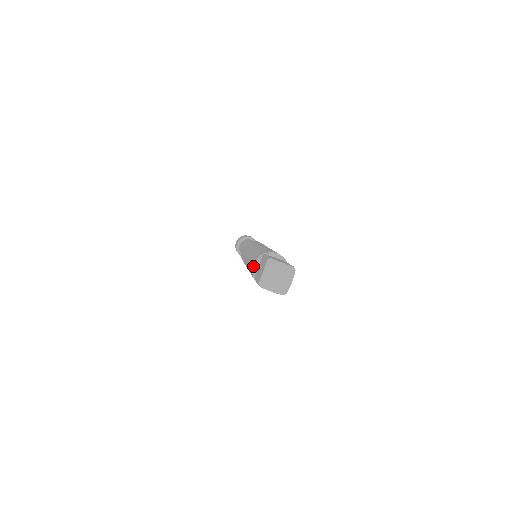
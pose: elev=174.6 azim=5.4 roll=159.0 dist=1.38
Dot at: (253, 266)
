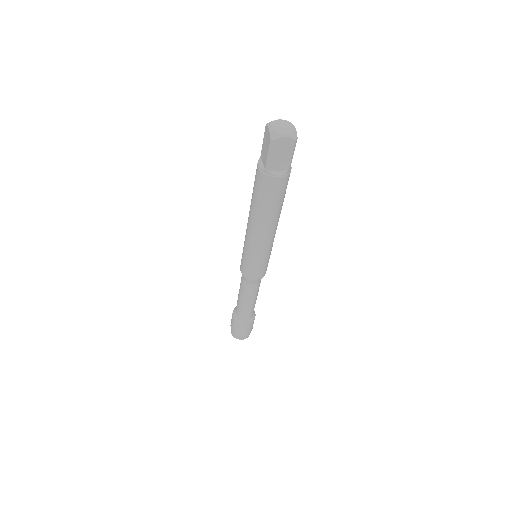
Dot at: (258, 167)
